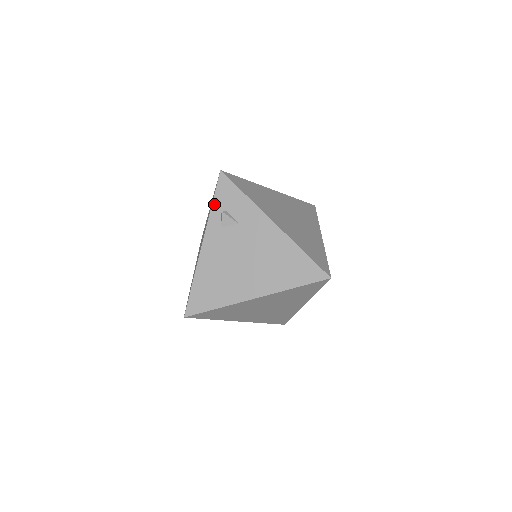
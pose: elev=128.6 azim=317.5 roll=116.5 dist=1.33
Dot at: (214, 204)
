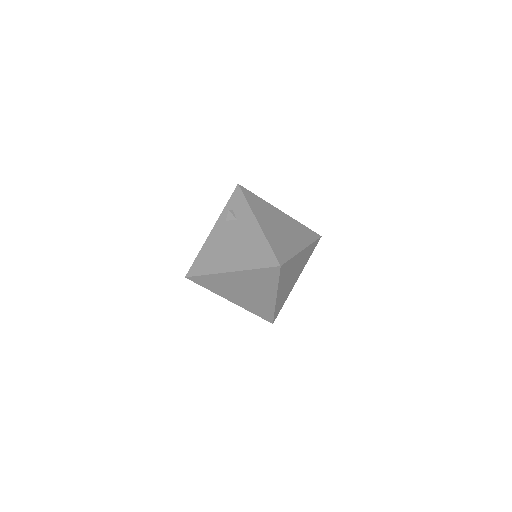
Dot at: (227, 205)
